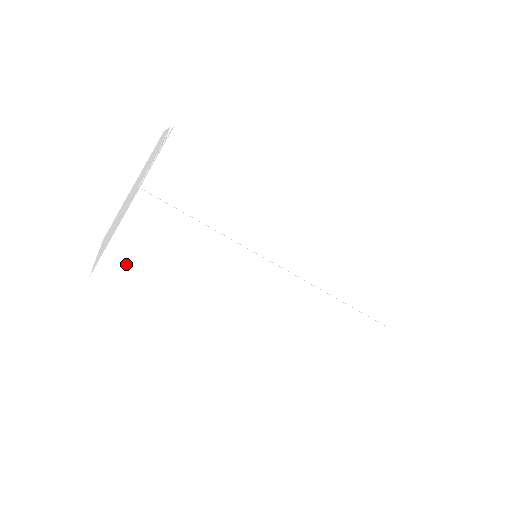
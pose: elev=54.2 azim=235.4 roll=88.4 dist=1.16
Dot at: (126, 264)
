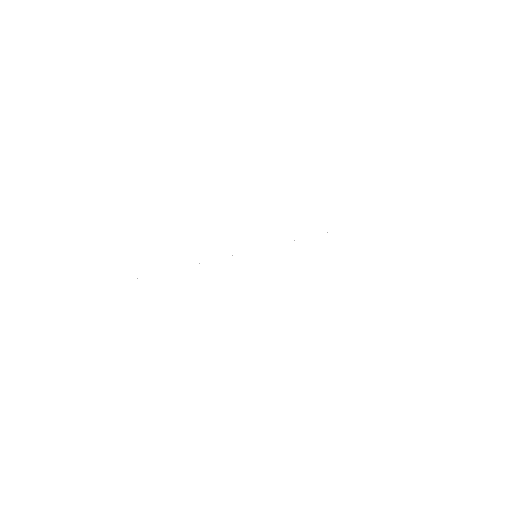
Dot at: (158, 327)
